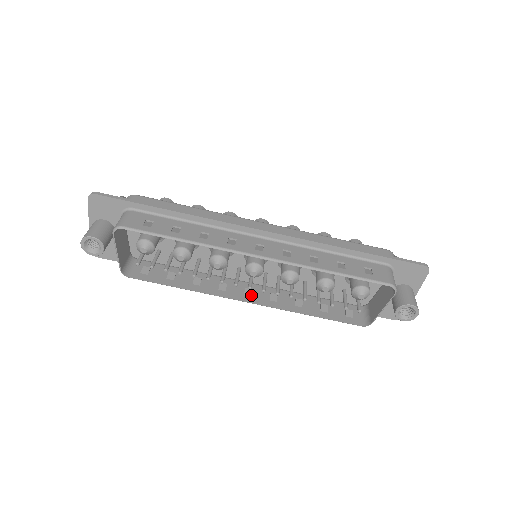
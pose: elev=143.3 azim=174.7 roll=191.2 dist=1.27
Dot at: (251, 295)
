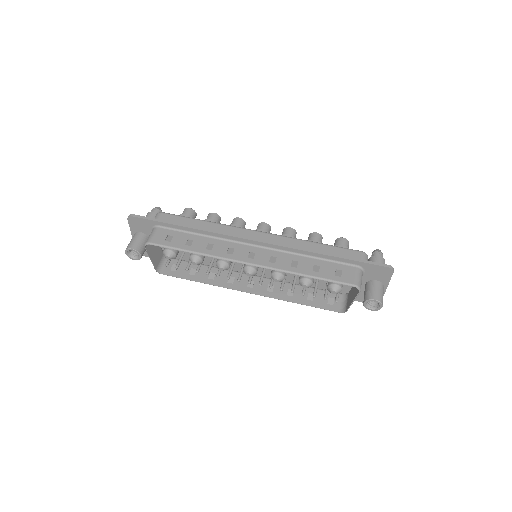
Dot at: (252, 287)
